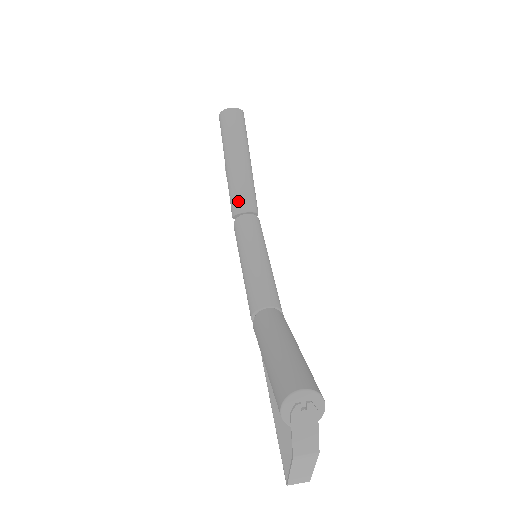
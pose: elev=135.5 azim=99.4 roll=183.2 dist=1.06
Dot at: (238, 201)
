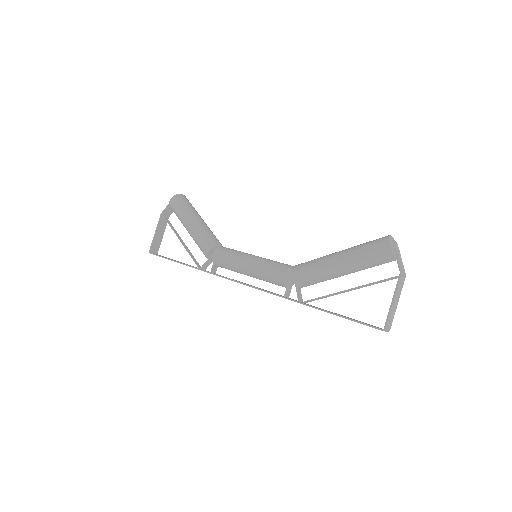
Dot at: (213, 239)
